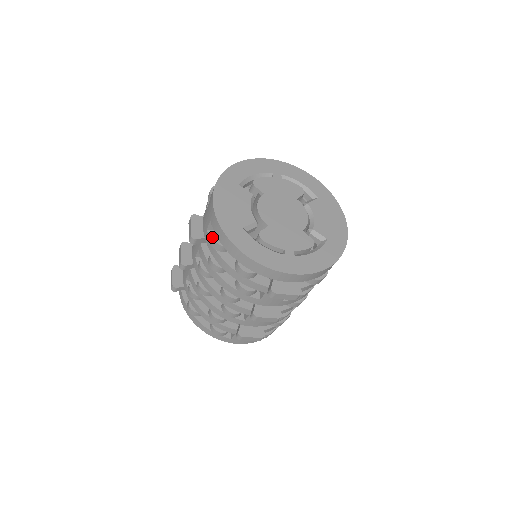
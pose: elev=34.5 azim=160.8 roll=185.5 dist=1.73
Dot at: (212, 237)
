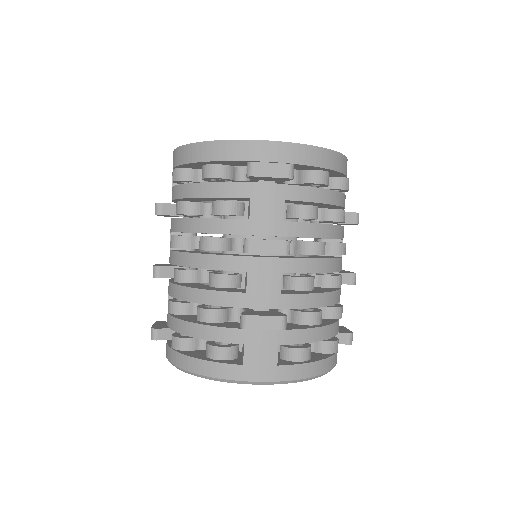
Dot at: (173, 170)
